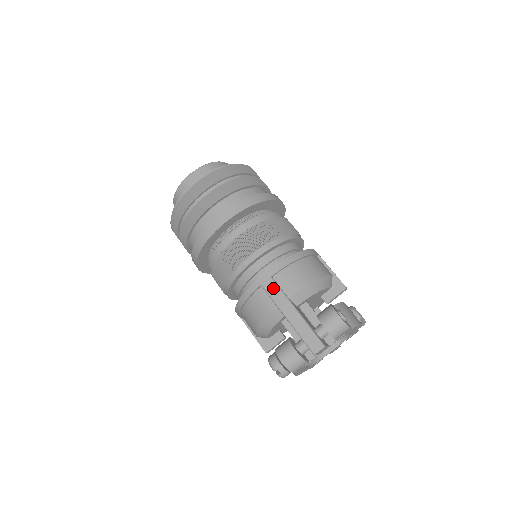
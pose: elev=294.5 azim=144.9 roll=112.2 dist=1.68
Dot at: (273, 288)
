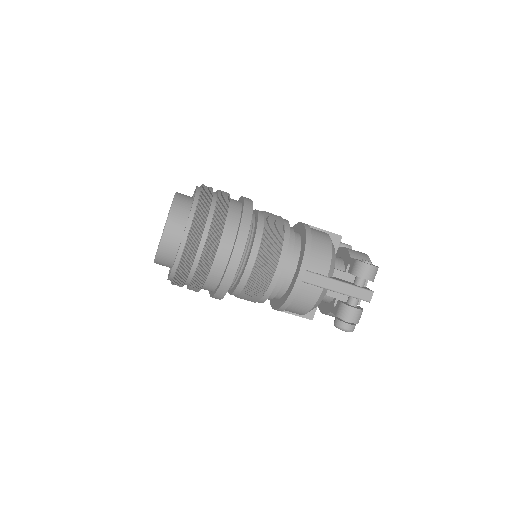
Dot at: (313, 278)
